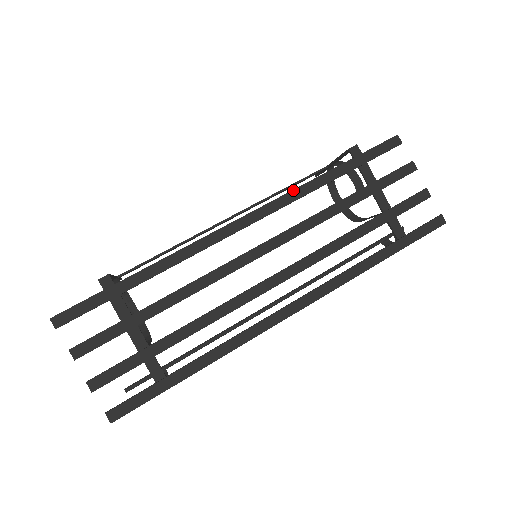
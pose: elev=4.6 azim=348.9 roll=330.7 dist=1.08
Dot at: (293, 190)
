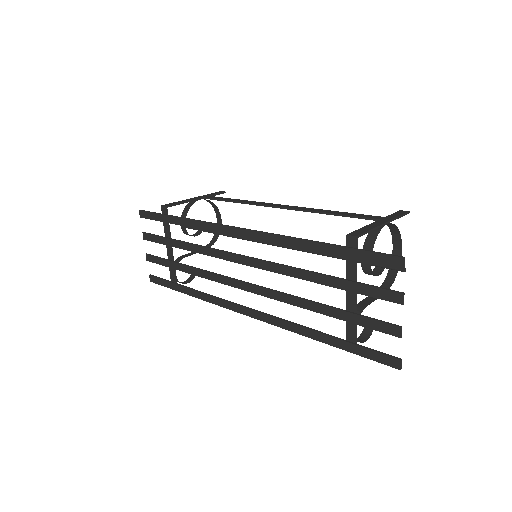
Dot at: (280, 235)
